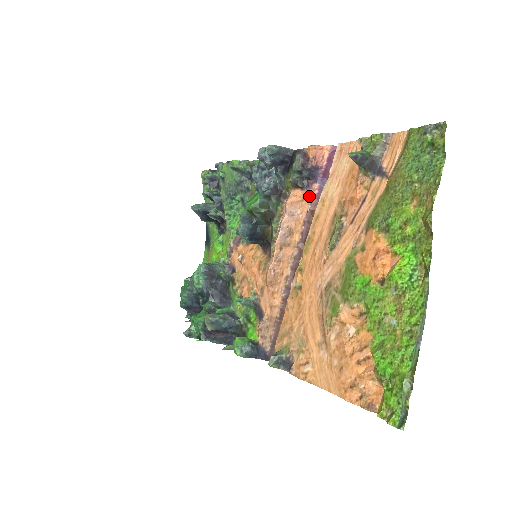
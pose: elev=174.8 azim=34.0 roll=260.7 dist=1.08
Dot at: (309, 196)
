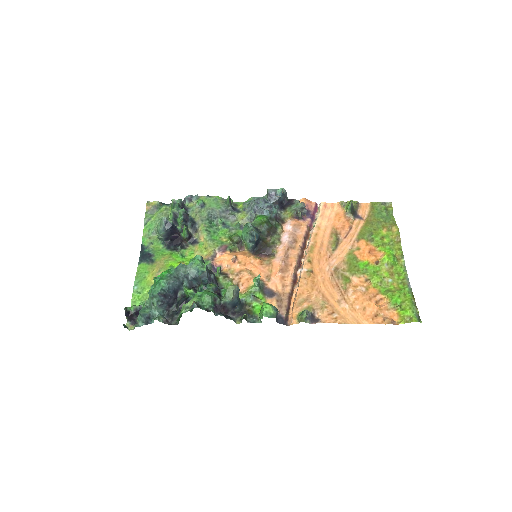
Dot at: (306, 223)
